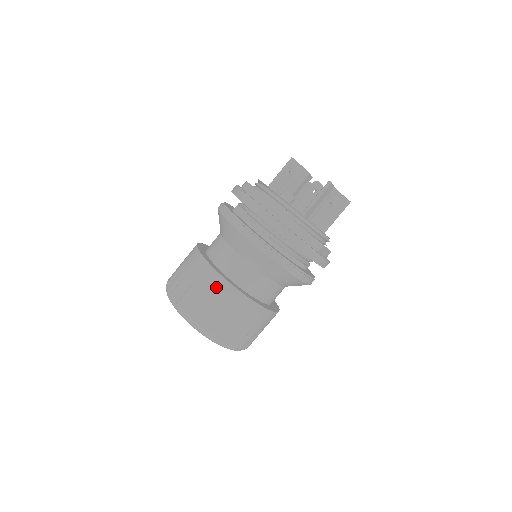
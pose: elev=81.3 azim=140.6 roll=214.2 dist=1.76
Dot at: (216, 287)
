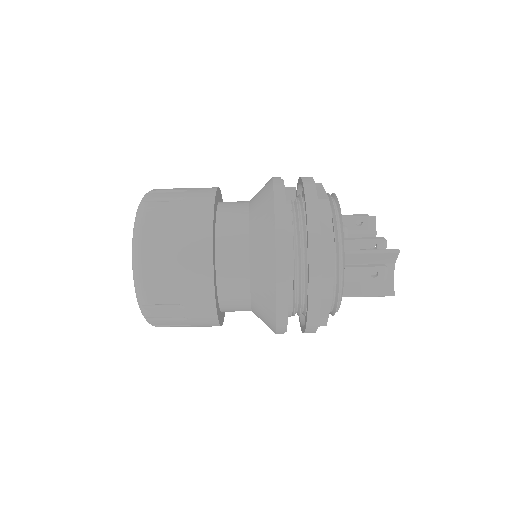
Dot at: (197, 222)
